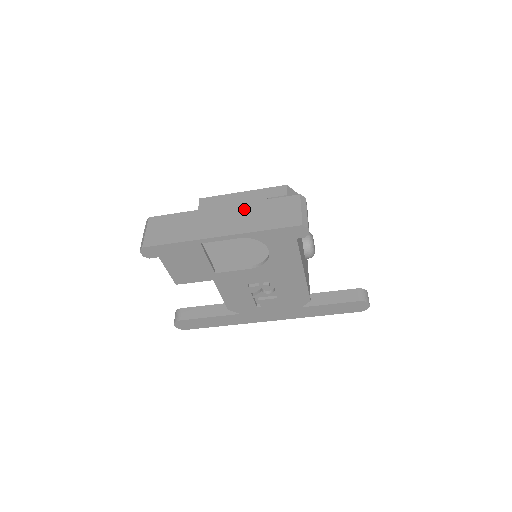
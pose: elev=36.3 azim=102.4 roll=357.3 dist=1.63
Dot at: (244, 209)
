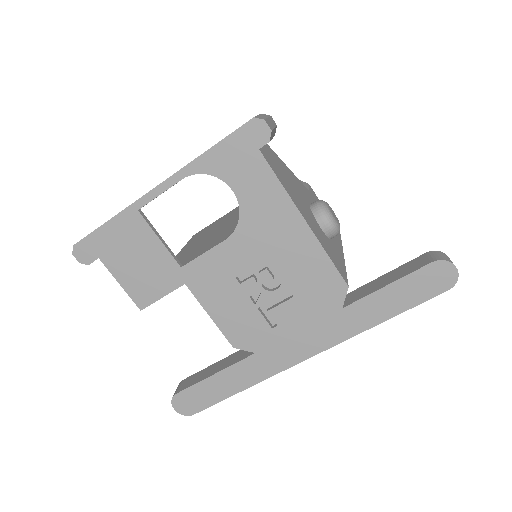
Dot at: occluded
